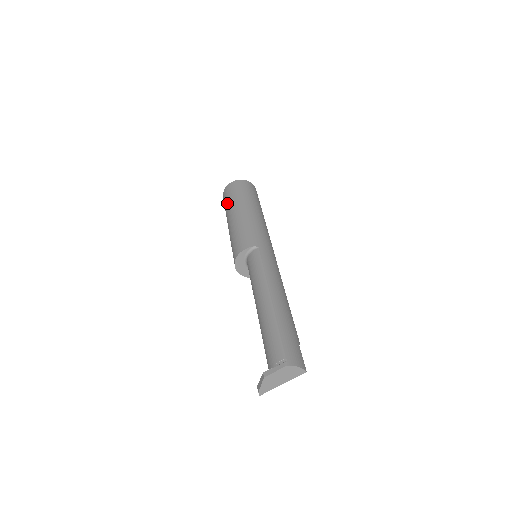
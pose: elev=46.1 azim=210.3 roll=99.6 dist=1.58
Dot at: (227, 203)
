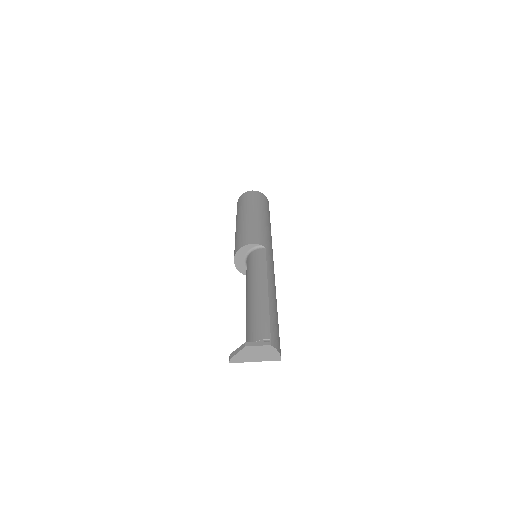
Dot at: (244, 204)
